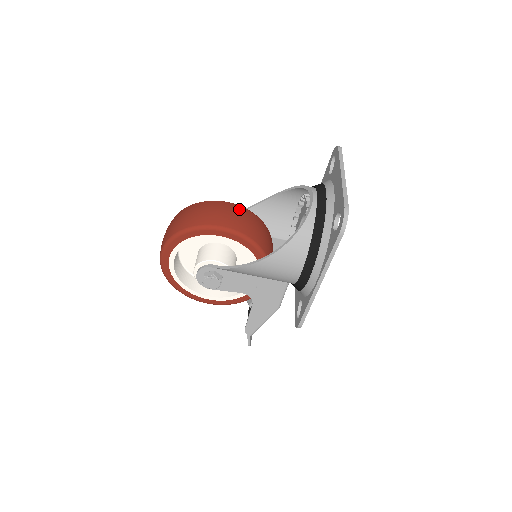
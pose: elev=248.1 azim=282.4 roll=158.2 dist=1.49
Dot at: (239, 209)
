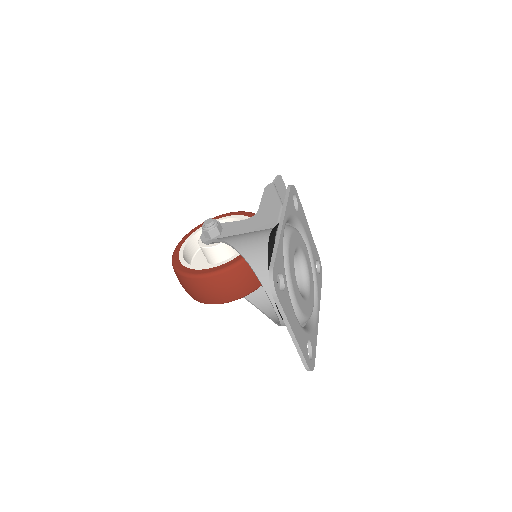
Dot at: (219, 281)
